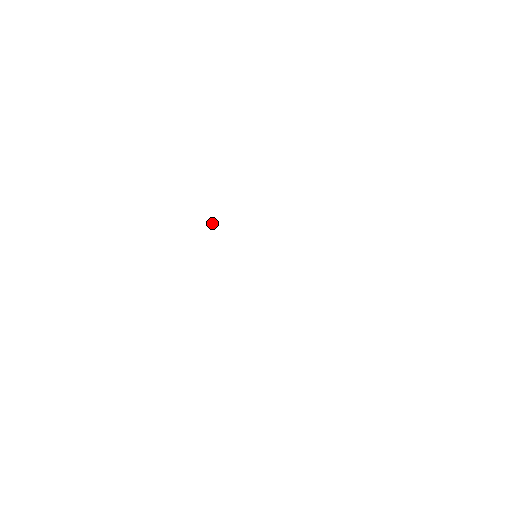
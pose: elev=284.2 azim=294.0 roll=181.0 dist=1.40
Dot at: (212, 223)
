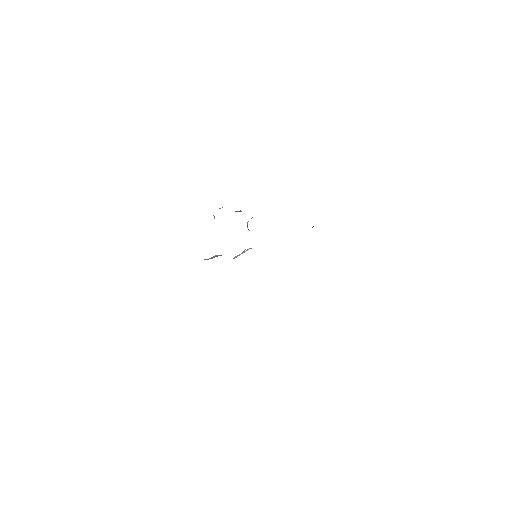
Dot at: occluded
